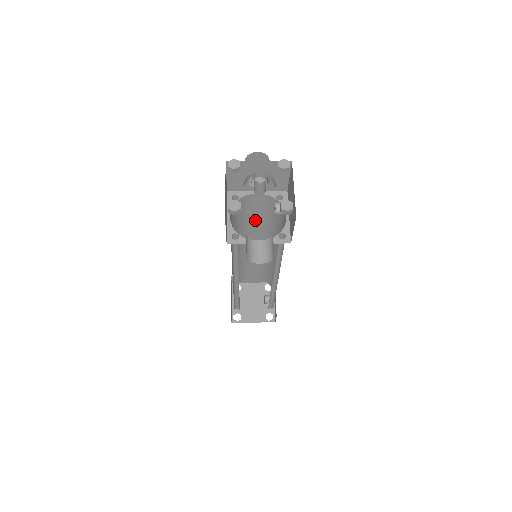
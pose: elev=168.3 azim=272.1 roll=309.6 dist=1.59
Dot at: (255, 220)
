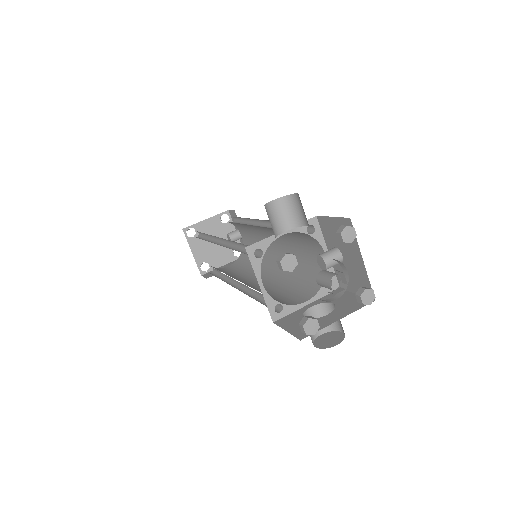
Dot at: occluded
